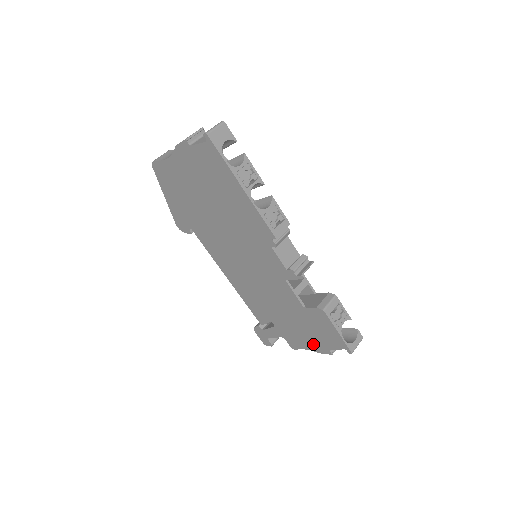
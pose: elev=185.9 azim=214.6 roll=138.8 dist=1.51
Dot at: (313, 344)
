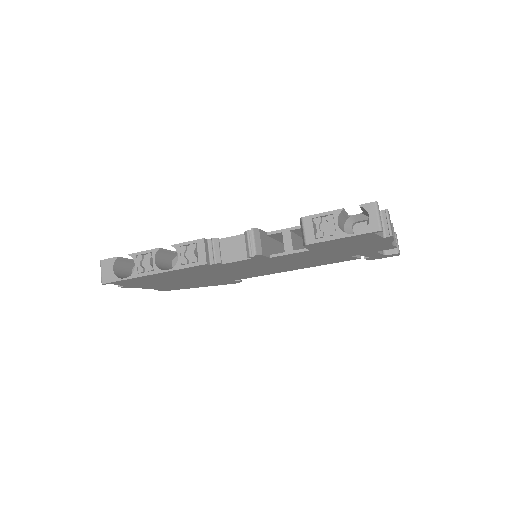
Dot at: (377, 243)
